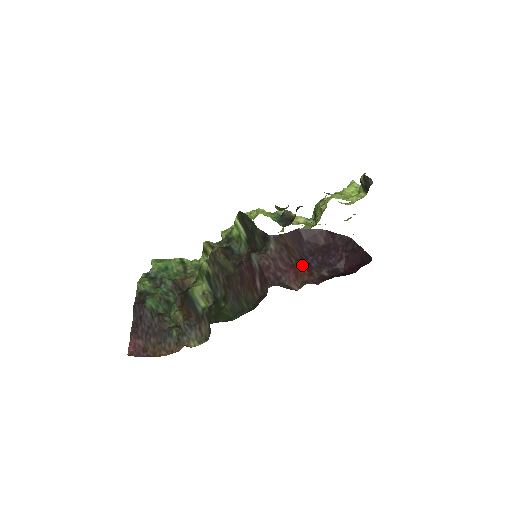
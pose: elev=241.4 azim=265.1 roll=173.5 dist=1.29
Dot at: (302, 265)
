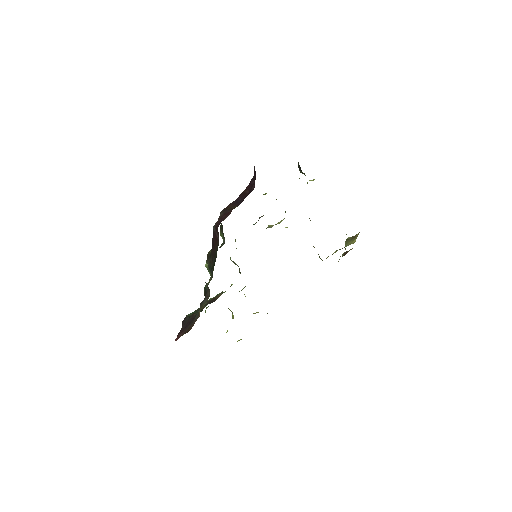
Dot at: occluded
